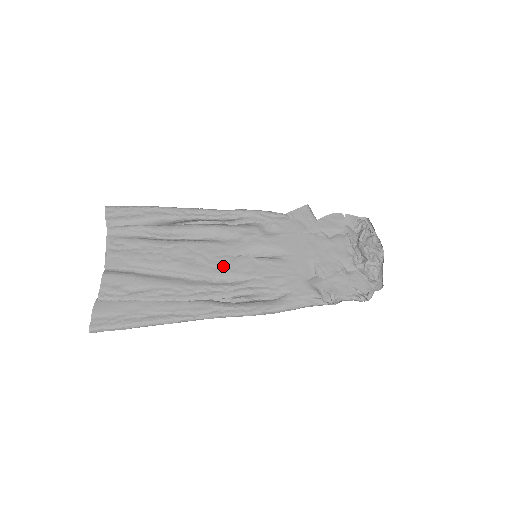
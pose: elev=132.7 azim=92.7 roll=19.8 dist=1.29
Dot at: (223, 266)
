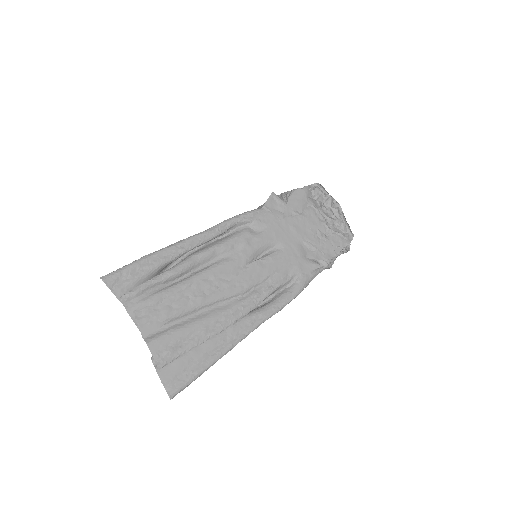
Dot at: (242, 280)
